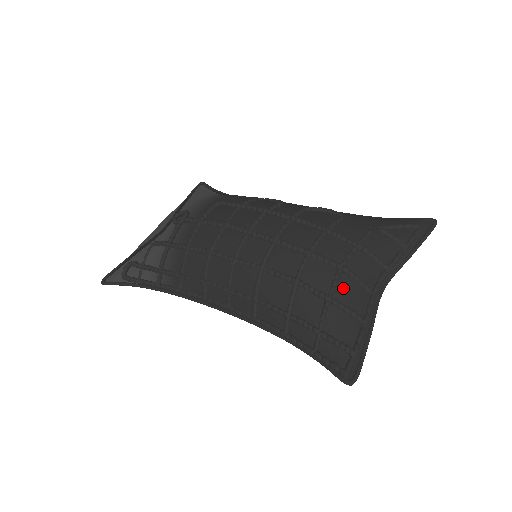
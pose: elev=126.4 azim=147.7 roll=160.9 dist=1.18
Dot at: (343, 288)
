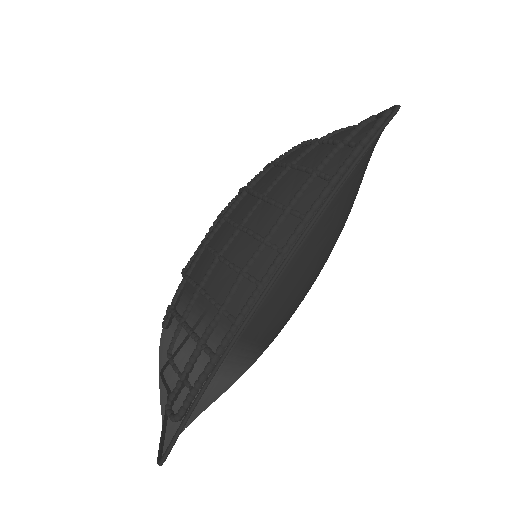
Dot at: occluded
